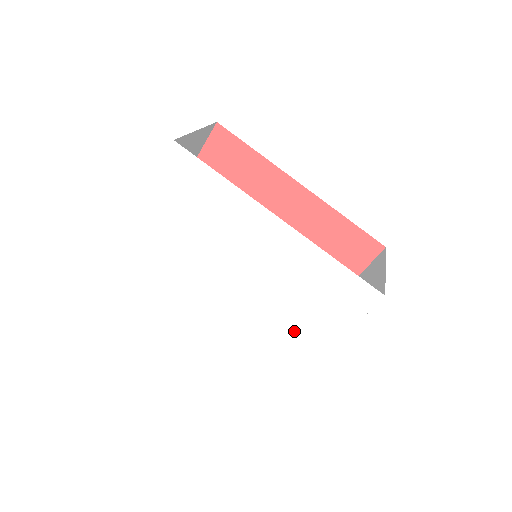
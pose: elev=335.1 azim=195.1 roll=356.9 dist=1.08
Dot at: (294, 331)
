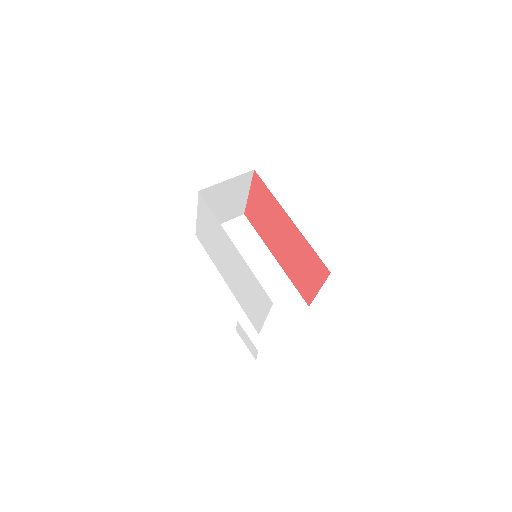
Dot at: (251, 306)
